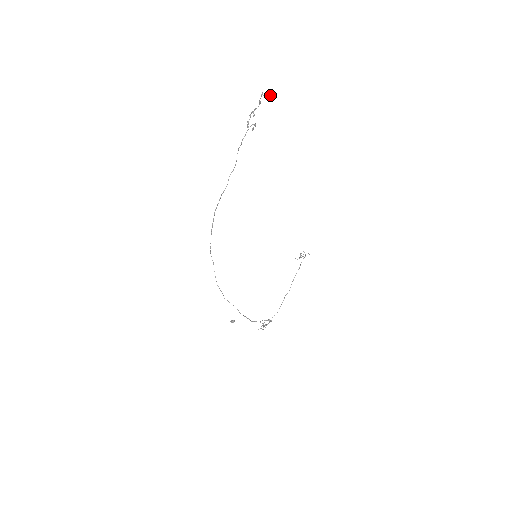
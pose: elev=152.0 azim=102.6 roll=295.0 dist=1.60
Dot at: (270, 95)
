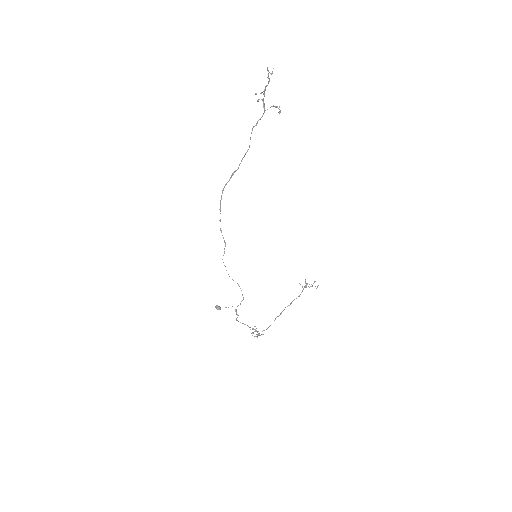
Dot at: occluded
